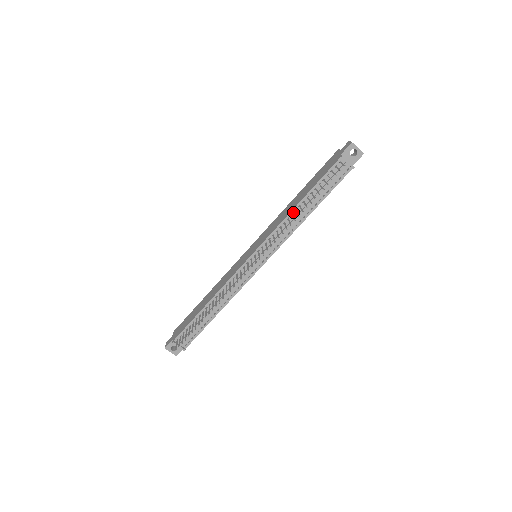
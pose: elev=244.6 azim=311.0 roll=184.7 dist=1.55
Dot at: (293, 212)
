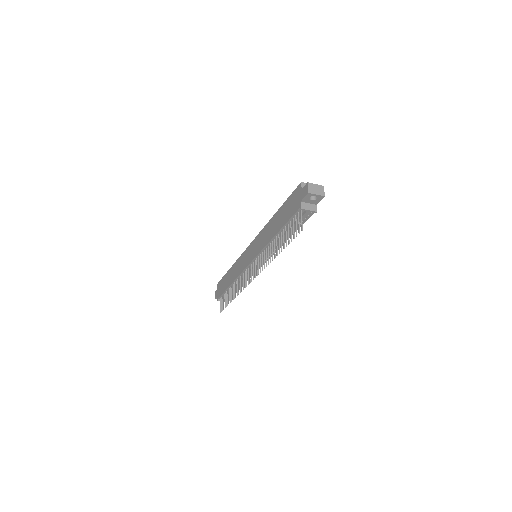
Dot at: (272, 240)
